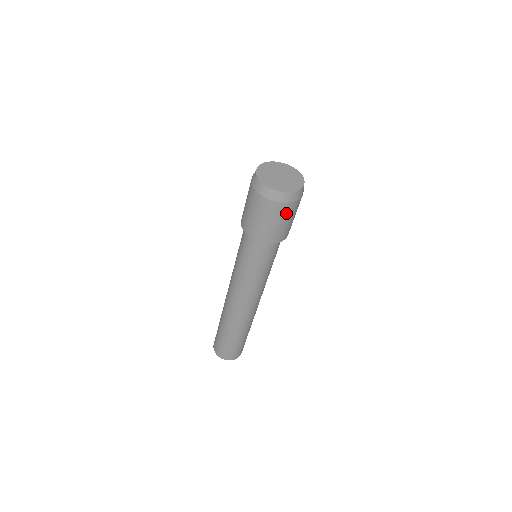
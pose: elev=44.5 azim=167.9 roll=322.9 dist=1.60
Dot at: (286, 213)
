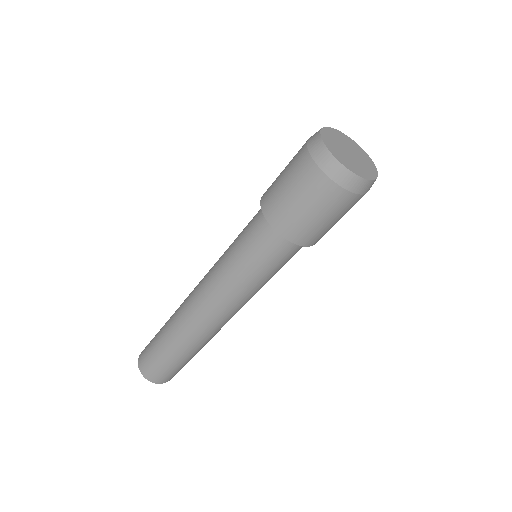
Dot at: (349, 208)
